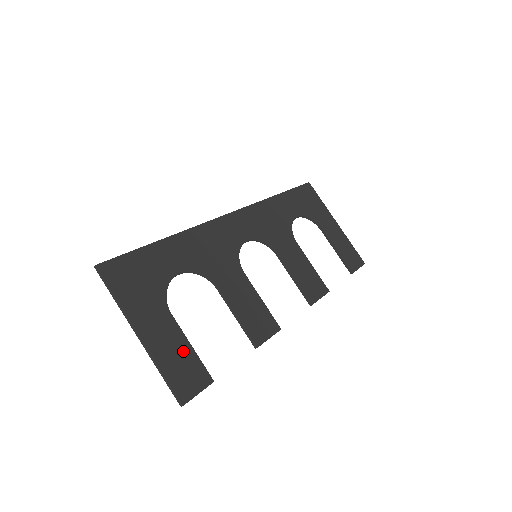
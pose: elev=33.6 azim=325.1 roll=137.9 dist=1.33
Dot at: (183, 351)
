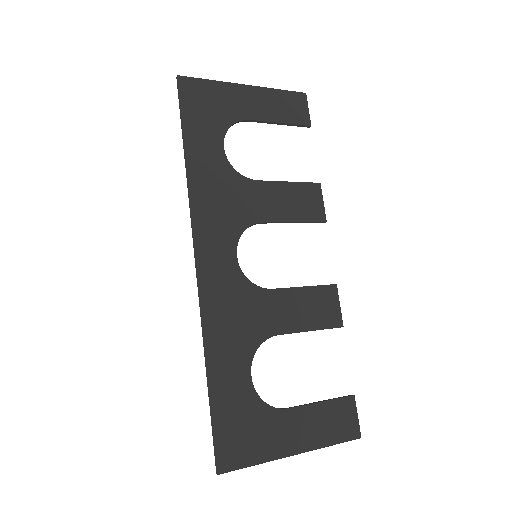
Dot at: (322, 414)
